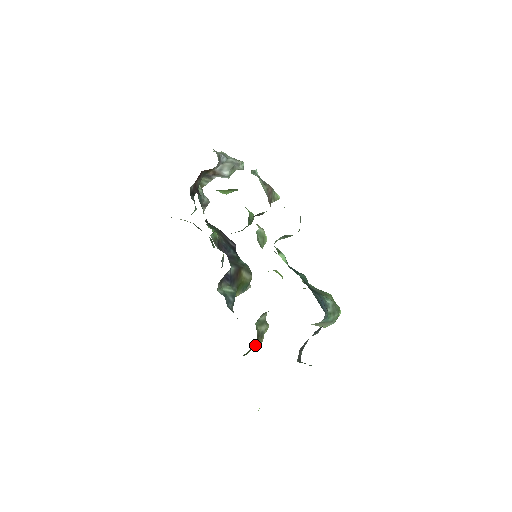
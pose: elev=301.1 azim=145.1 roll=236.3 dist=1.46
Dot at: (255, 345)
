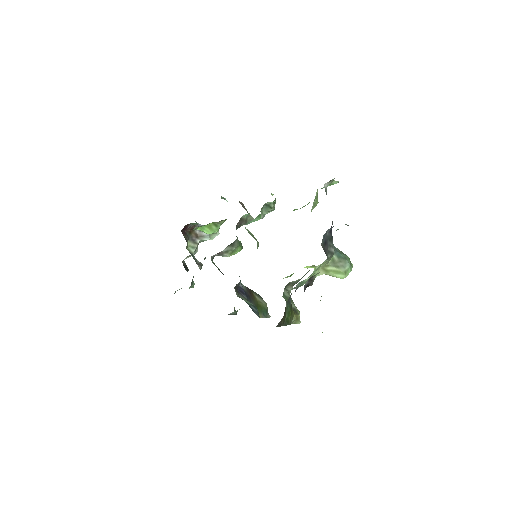
Dot at: (294, 320)
